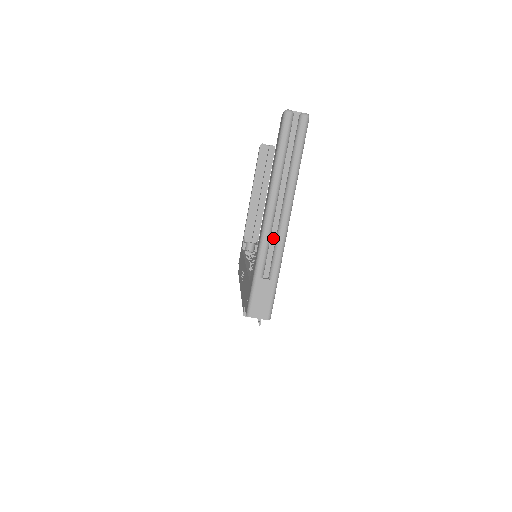
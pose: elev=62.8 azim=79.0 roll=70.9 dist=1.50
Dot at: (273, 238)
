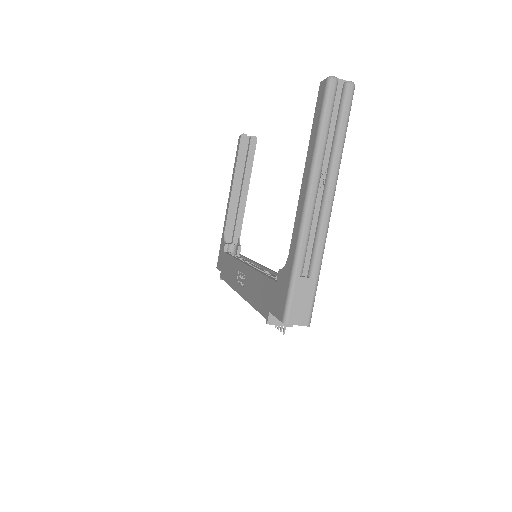
Dot at: (313, 228)
